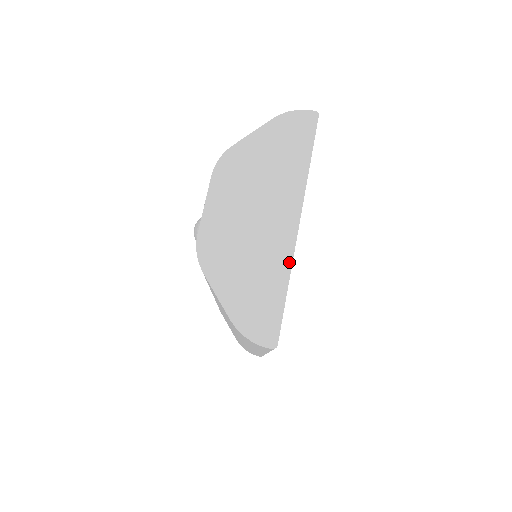
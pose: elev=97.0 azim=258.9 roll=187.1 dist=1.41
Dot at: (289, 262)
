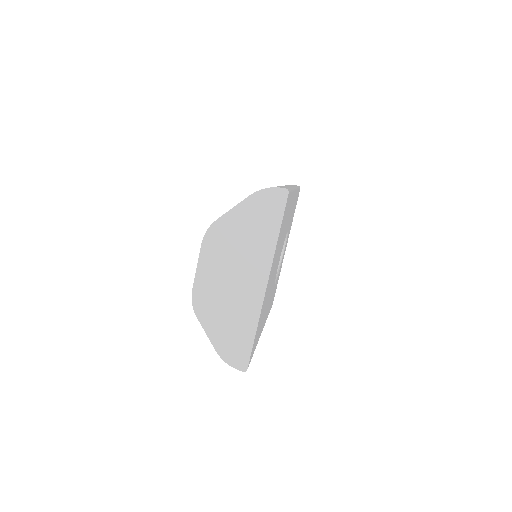
Dot at: (258, 314)
